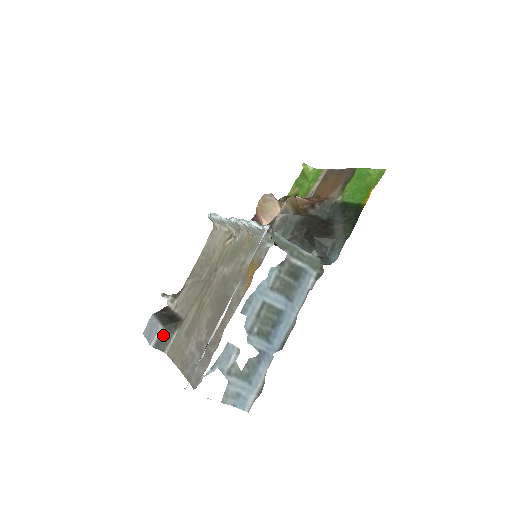
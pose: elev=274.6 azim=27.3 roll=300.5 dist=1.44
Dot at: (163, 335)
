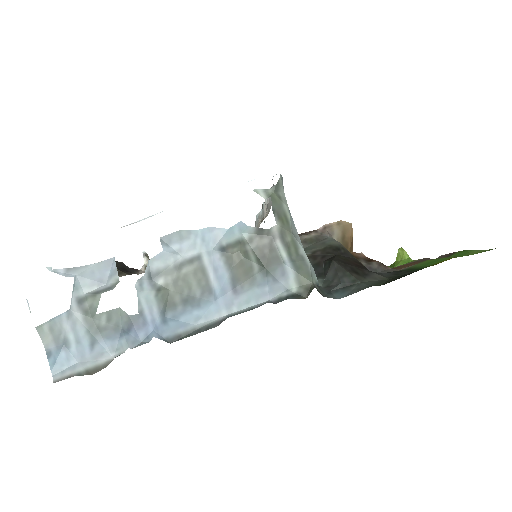
Dot at: occluded
